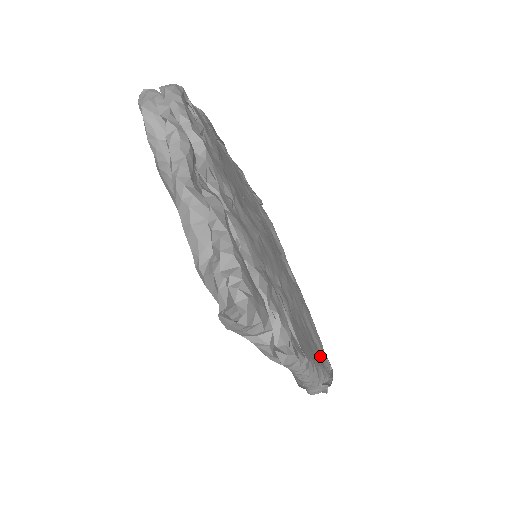
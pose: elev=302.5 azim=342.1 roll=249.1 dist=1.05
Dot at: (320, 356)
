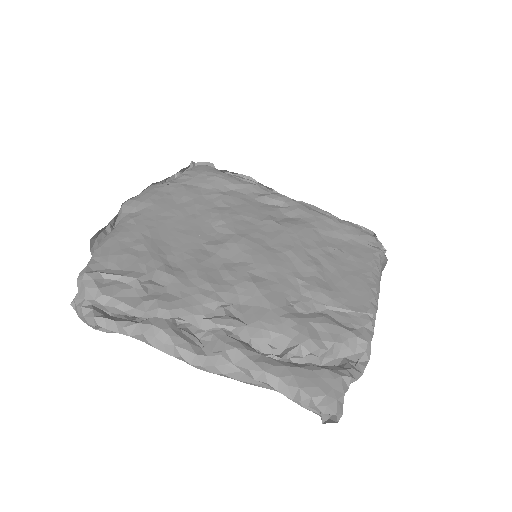
Dot at: (361, 246)
